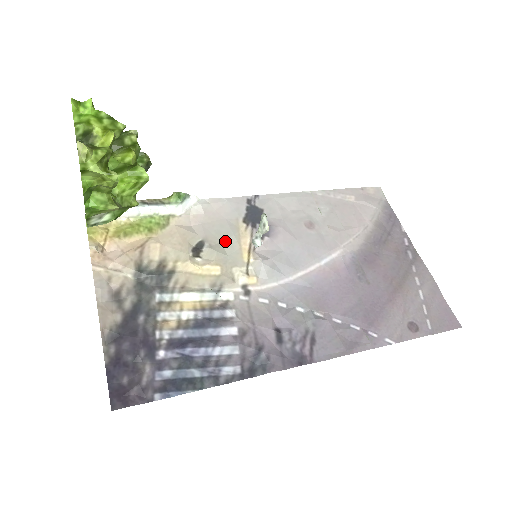
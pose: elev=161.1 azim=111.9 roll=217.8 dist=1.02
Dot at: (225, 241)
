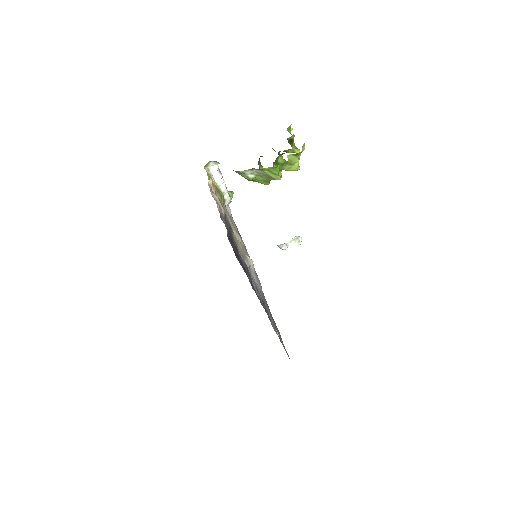
Dot at: occluded
